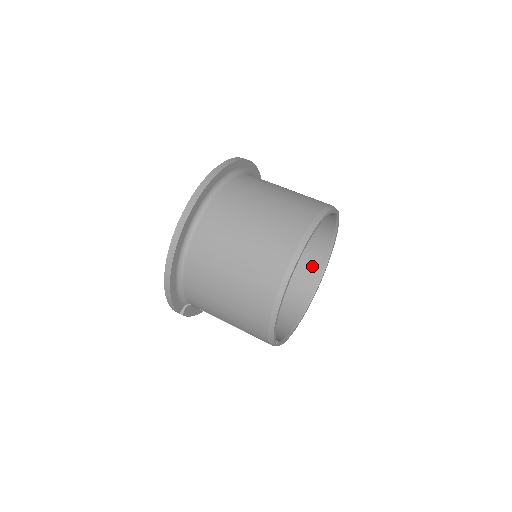
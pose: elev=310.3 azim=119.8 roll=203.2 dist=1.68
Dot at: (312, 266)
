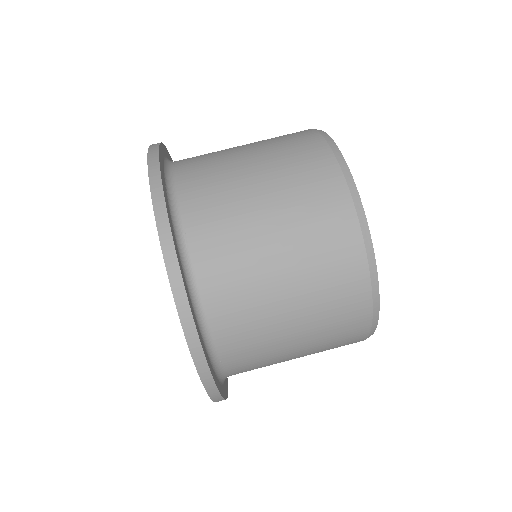
Dot at: occluded
